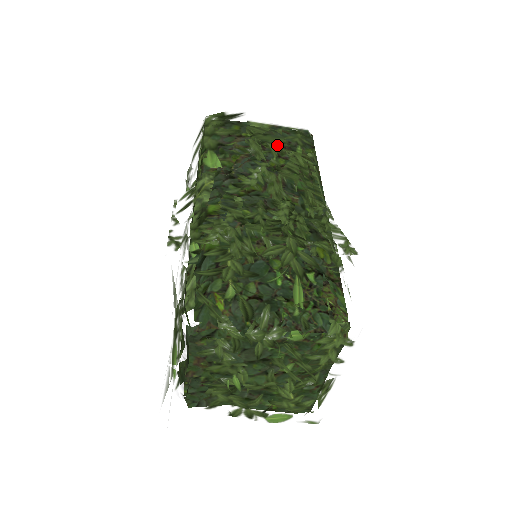
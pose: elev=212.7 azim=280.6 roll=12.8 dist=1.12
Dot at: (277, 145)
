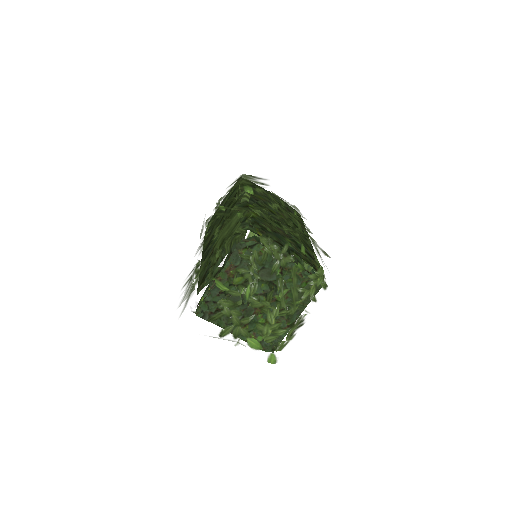
Dot at: (285, 202)
